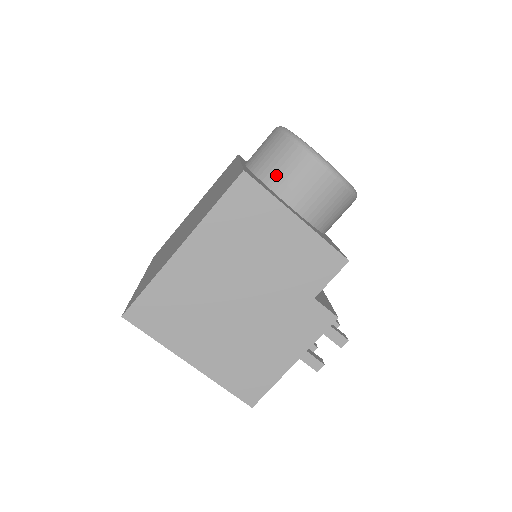
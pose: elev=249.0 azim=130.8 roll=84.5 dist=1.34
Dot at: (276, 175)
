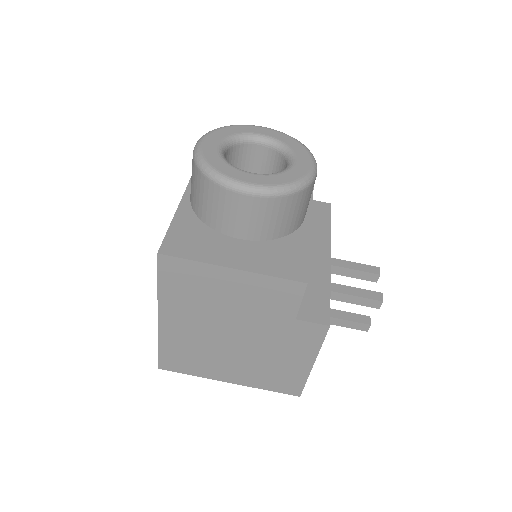
Dot at: (208, 213)
